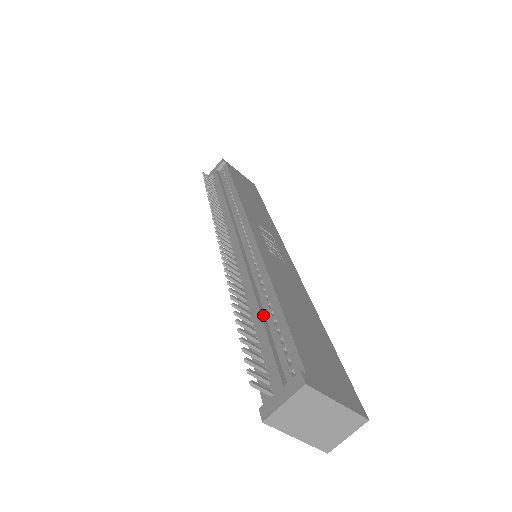
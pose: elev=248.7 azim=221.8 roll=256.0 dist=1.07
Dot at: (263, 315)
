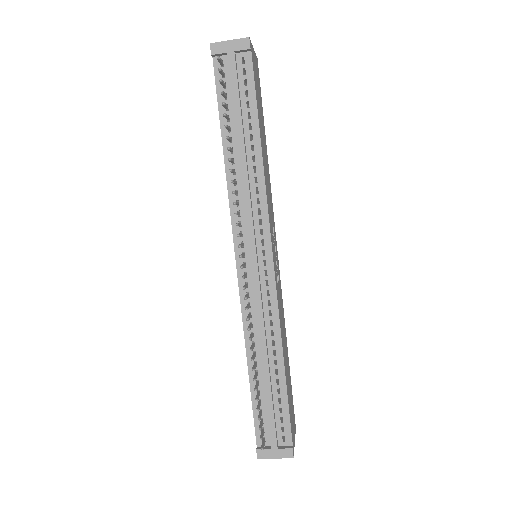
Dot at: (271, 380)
